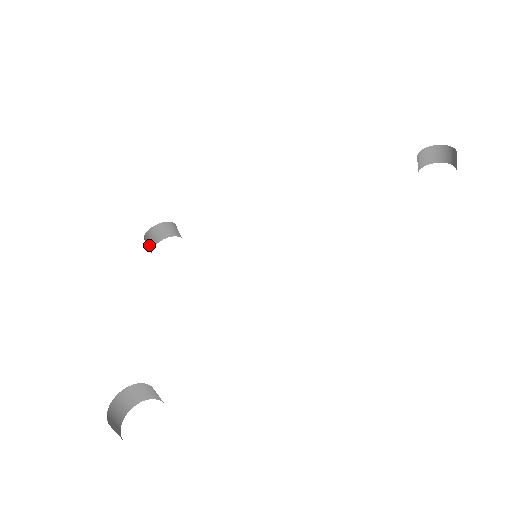
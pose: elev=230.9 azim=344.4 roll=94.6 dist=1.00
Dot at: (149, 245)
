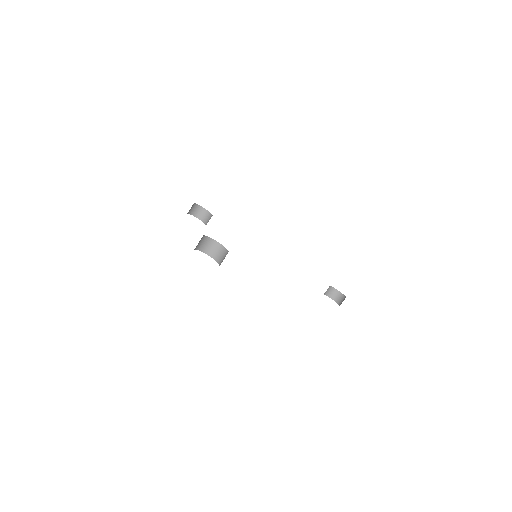
Dot at: occluded
